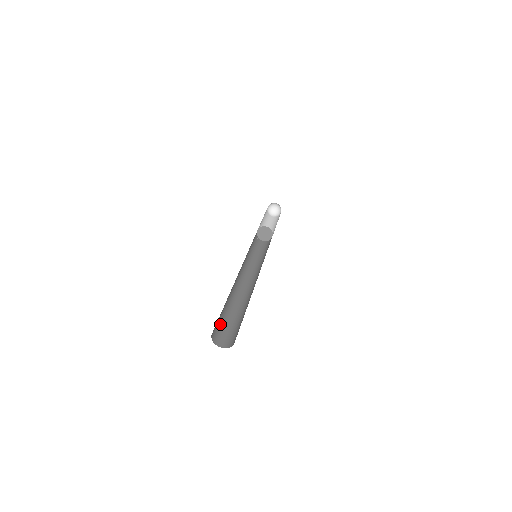
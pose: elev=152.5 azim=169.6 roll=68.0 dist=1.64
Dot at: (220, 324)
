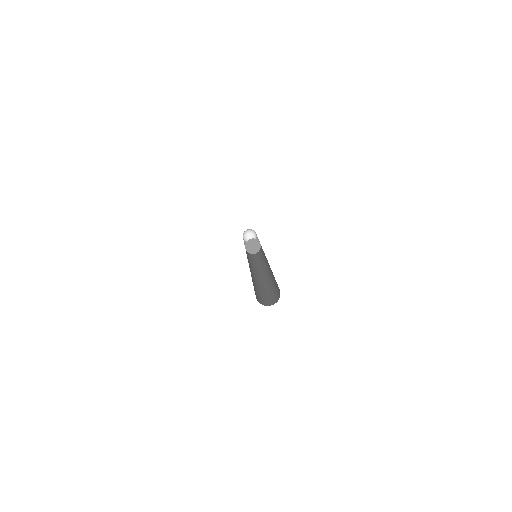
Dot at: (257, 294)
